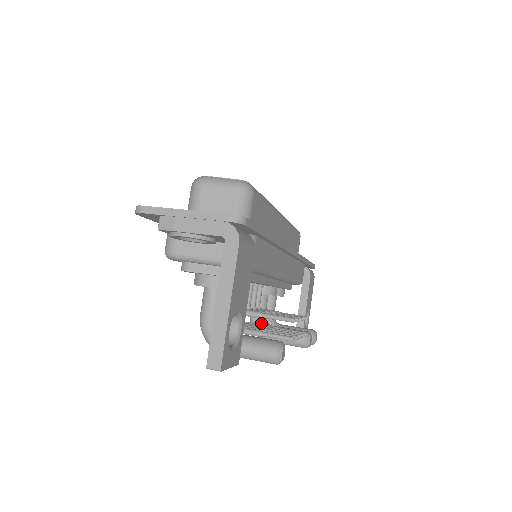
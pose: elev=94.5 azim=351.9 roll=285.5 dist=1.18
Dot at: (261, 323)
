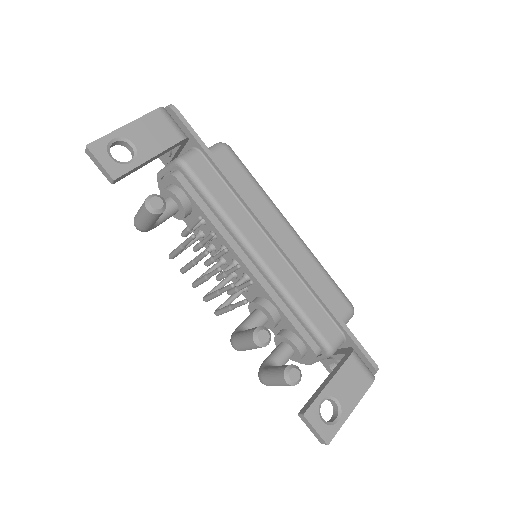
Dot at: (239, 329)
